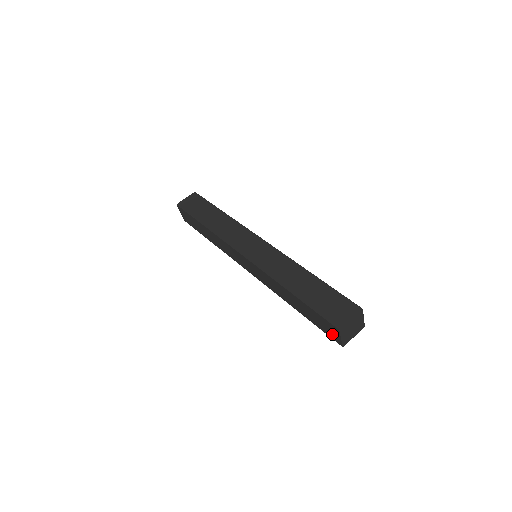
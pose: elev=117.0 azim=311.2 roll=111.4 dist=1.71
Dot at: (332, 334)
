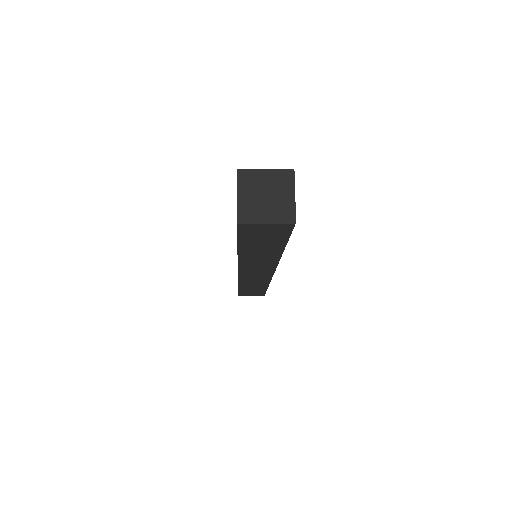
Dot at: occluded
